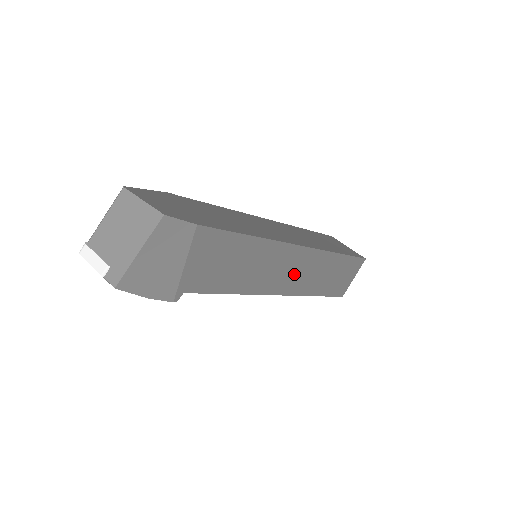
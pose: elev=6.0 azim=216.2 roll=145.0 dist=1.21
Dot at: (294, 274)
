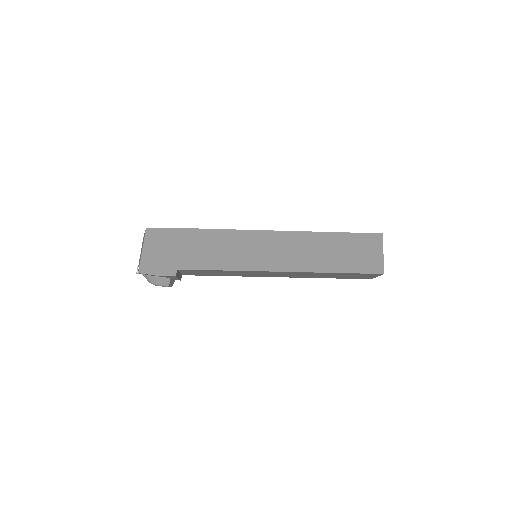
Dot at: (281, 253)
